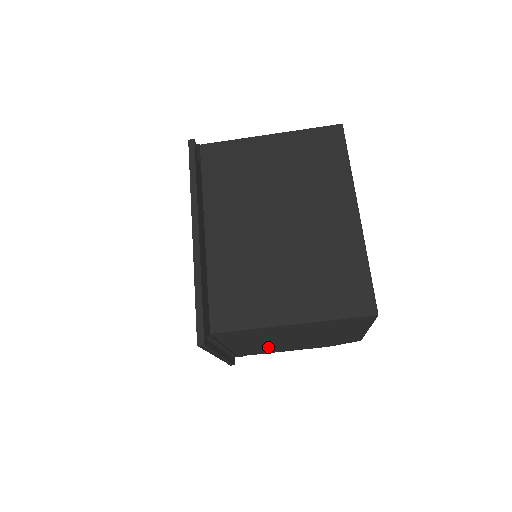
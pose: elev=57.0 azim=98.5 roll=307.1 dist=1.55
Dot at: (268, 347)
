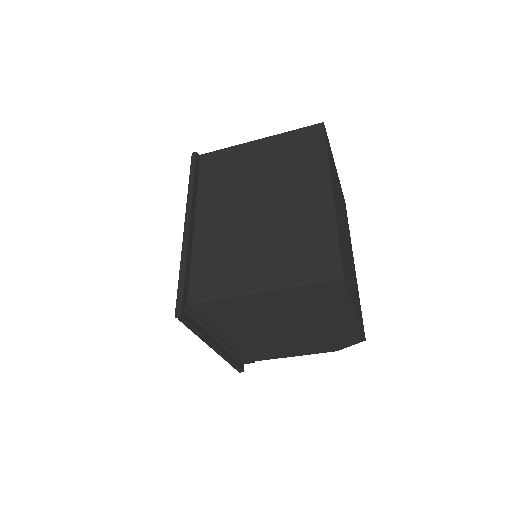
Dot at: (267, 344)
